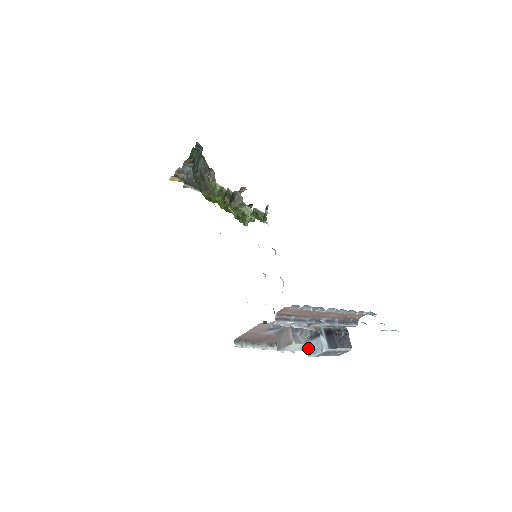
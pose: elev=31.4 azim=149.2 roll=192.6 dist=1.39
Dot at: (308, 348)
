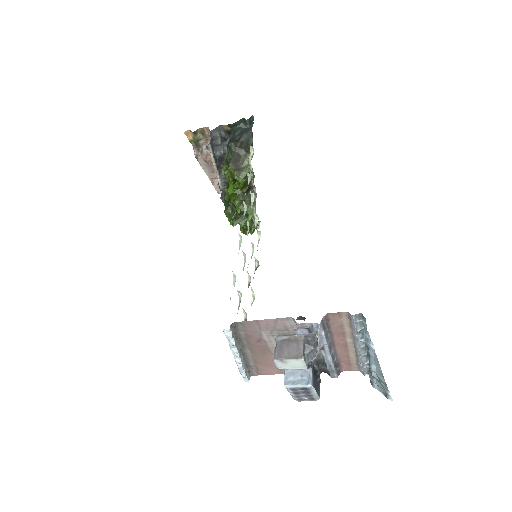
Dot at: (287, 375)
